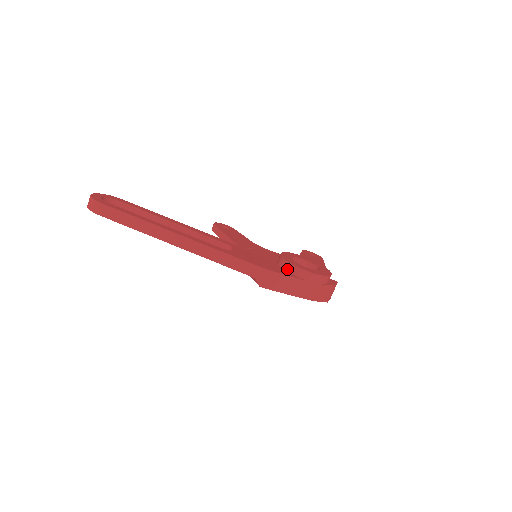
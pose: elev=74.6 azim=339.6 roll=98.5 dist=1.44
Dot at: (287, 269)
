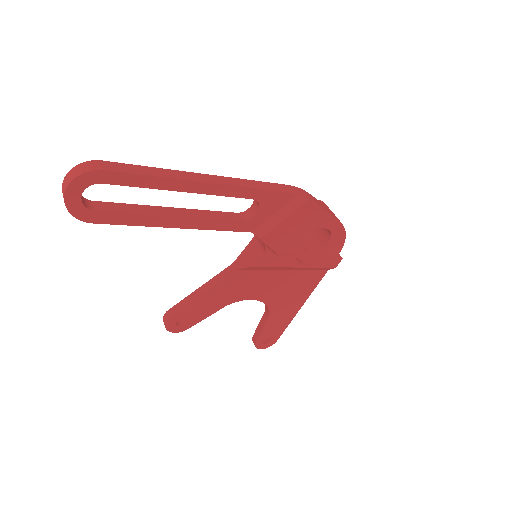
Dot at: occluded
